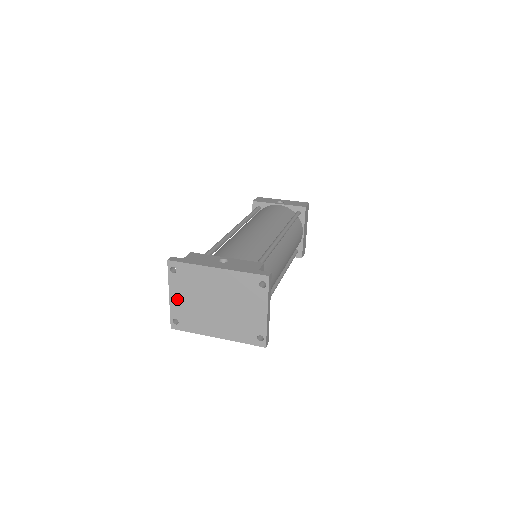
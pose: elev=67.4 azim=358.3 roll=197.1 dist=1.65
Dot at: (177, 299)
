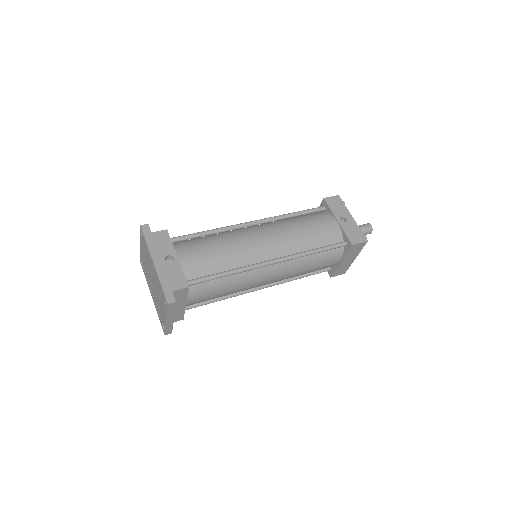
Dot at: (142, 252)
